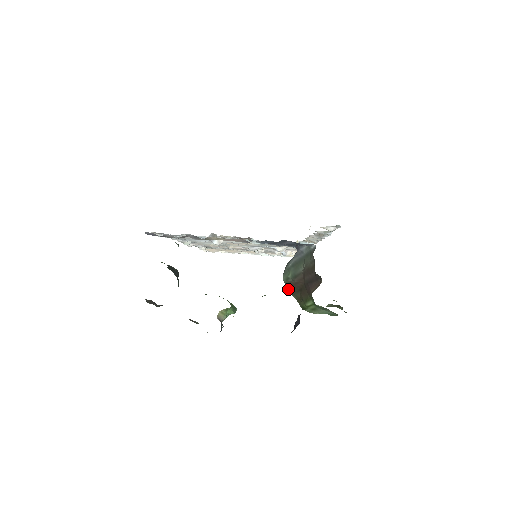
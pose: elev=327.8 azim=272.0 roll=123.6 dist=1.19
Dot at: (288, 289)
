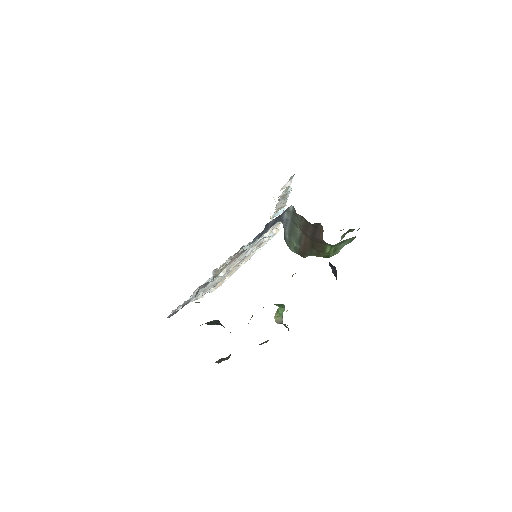
Dot at: (303, 255)
